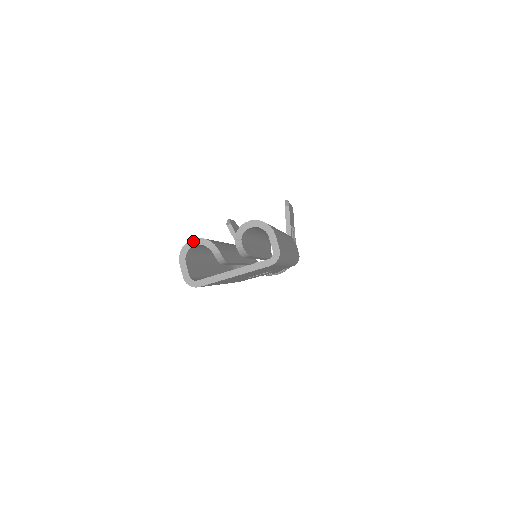
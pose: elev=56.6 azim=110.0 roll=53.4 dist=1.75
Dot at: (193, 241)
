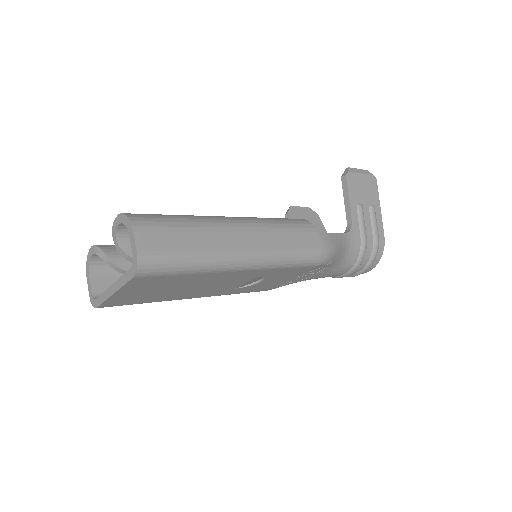
Dot at: (91, 250)
